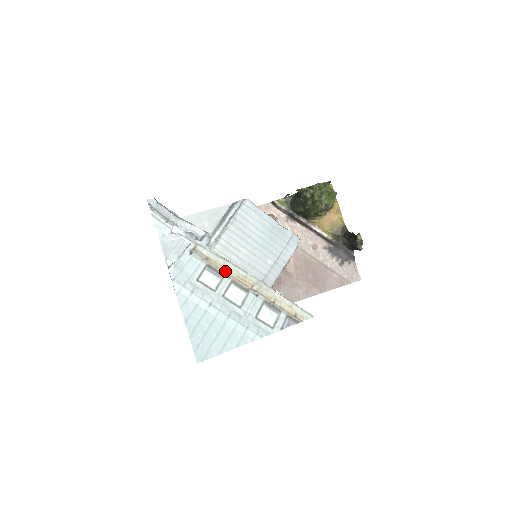
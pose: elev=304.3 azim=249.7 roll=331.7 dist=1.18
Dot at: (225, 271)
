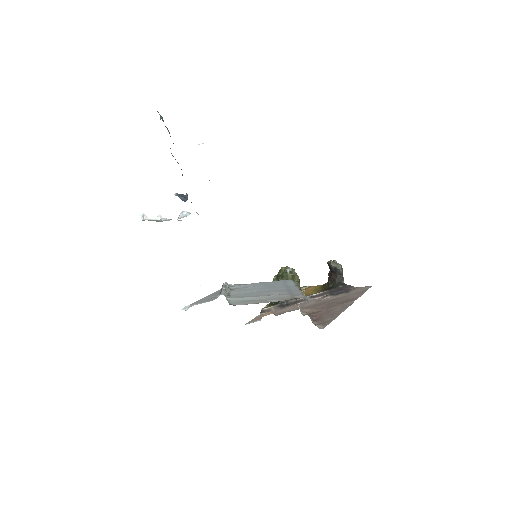
Dot at: occluded
